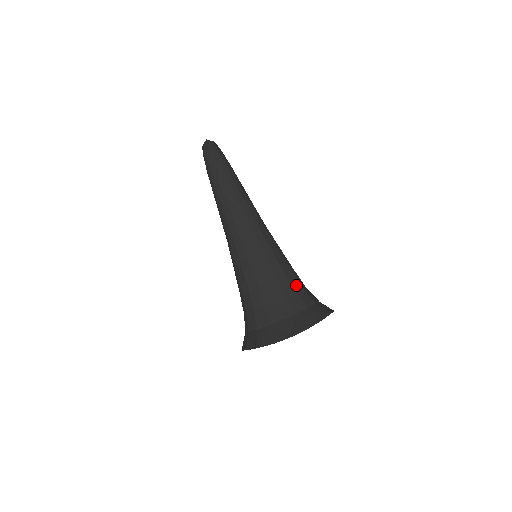
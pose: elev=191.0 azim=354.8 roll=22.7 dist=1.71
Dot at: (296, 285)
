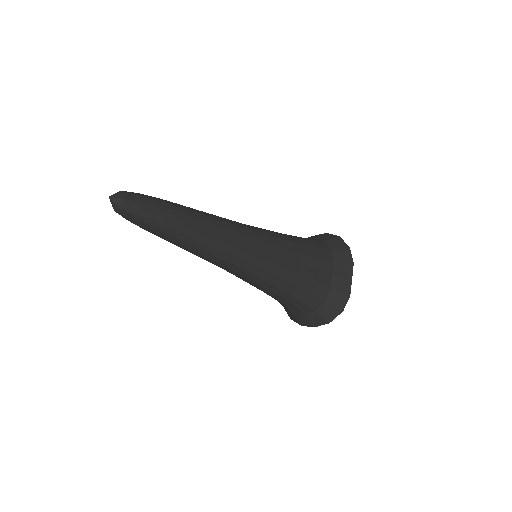
Dot at: (309, 244)
